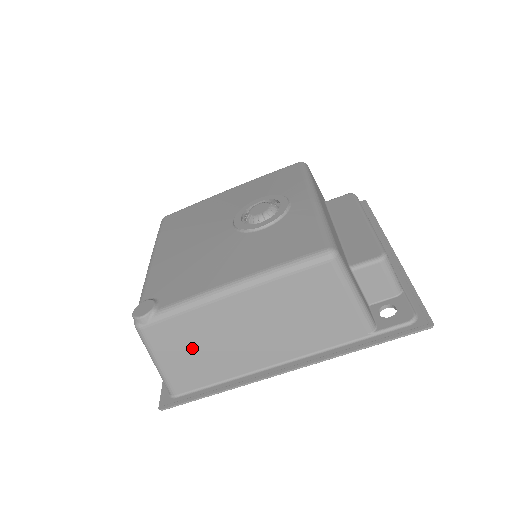
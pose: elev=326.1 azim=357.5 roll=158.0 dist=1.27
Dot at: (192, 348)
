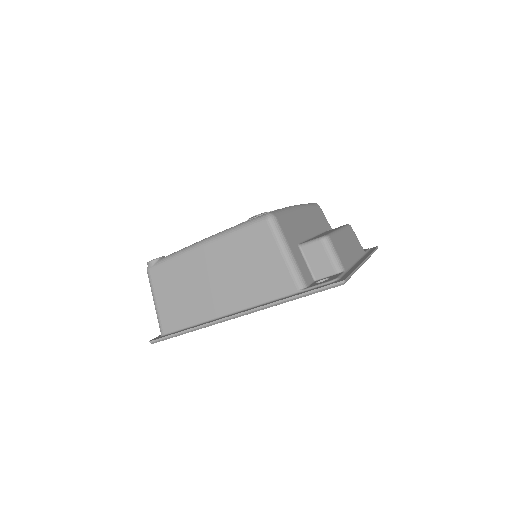
Dot at: (177, 290)
